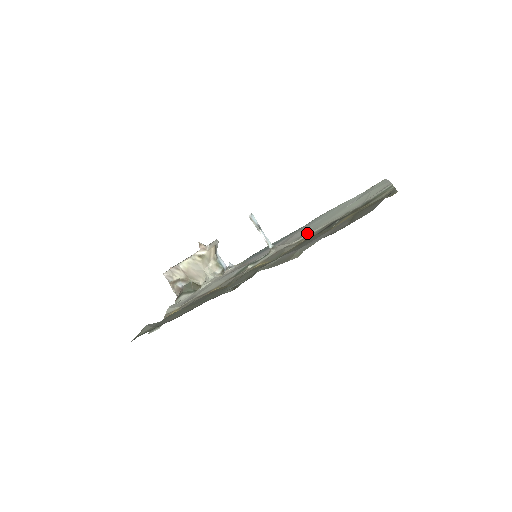
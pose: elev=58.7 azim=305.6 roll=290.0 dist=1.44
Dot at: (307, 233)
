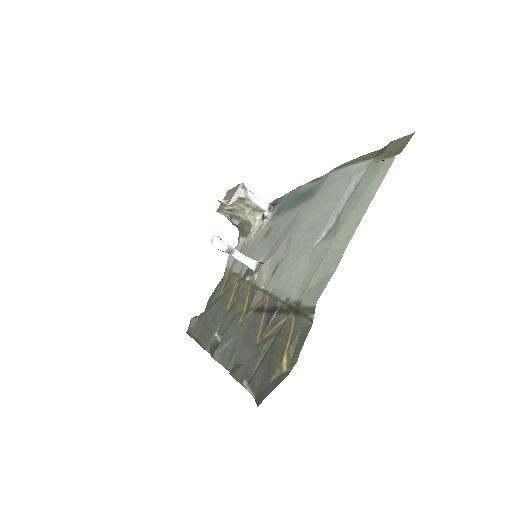
Dot at: (272, 280)
